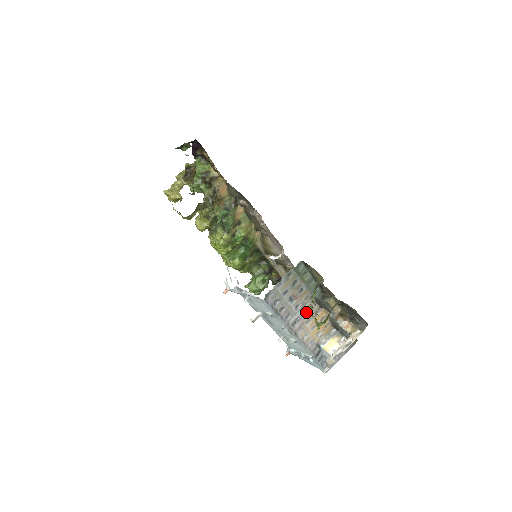
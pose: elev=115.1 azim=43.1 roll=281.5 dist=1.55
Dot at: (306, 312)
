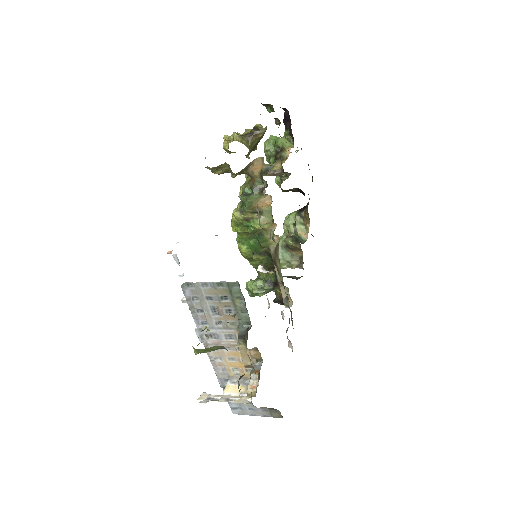
Dot at: (206, 331)
